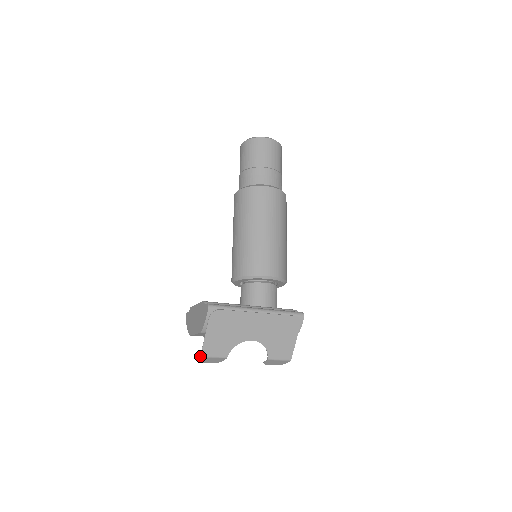
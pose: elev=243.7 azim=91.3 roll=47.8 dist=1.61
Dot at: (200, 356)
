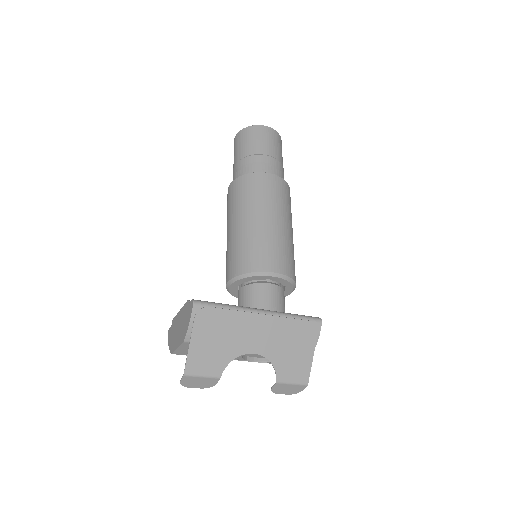
Dot at: (183, 374)
